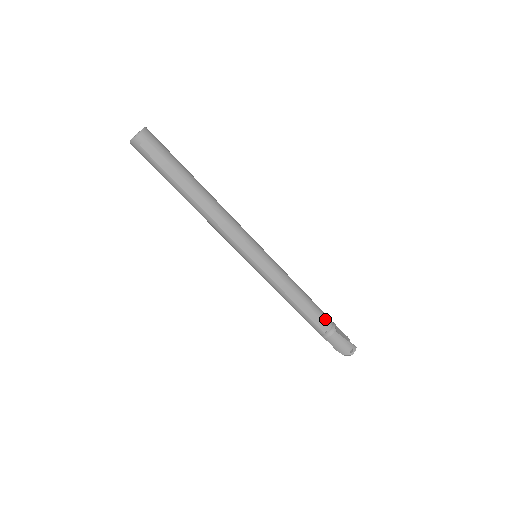
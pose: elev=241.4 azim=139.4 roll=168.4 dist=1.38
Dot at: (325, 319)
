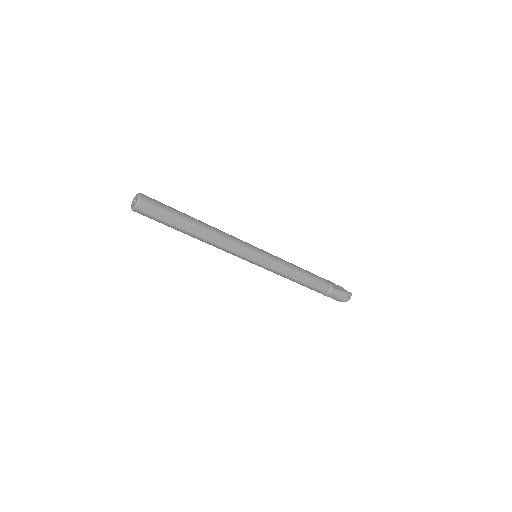
Dot at: (322, 282)
